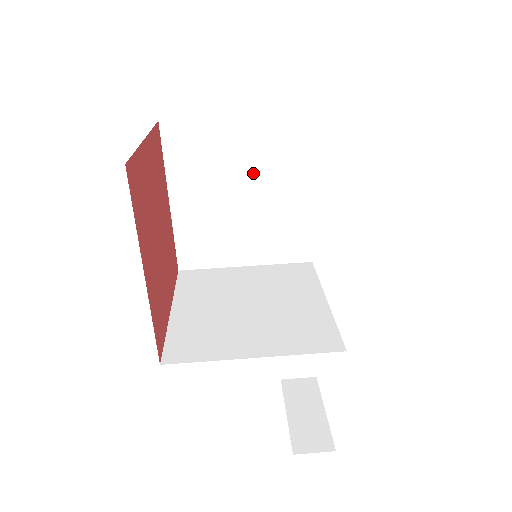
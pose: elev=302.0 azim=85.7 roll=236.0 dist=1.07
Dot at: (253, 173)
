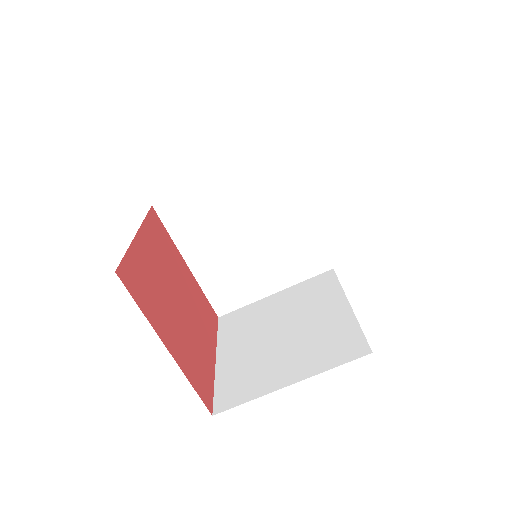
Dot at: occluded
